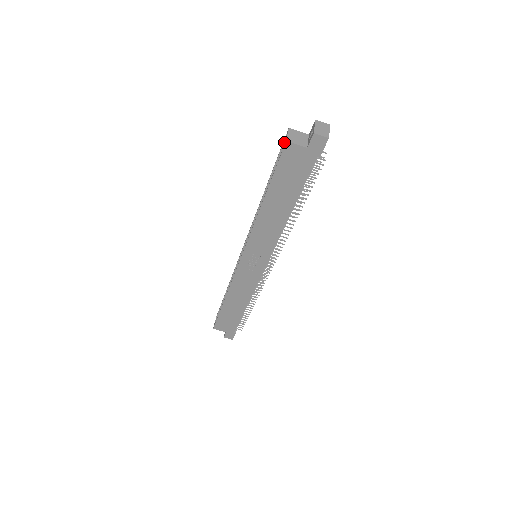
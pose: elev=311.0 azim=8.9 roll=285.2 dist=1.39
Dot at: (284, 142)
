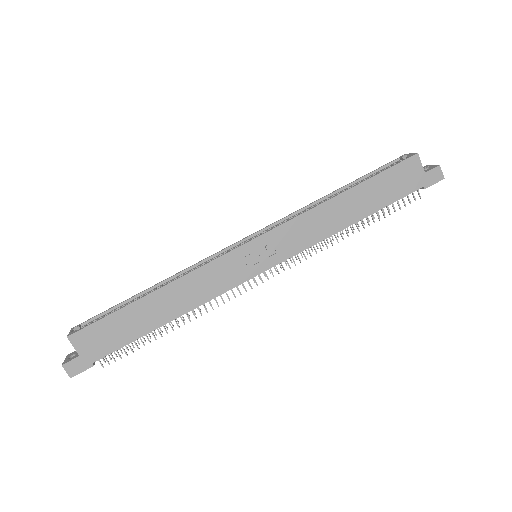
Dot at: (394, 161)
